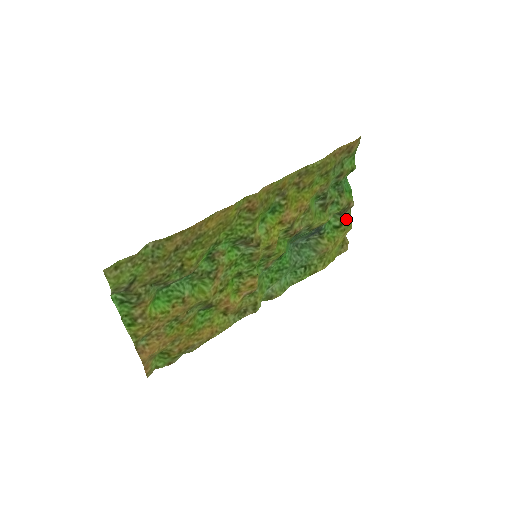
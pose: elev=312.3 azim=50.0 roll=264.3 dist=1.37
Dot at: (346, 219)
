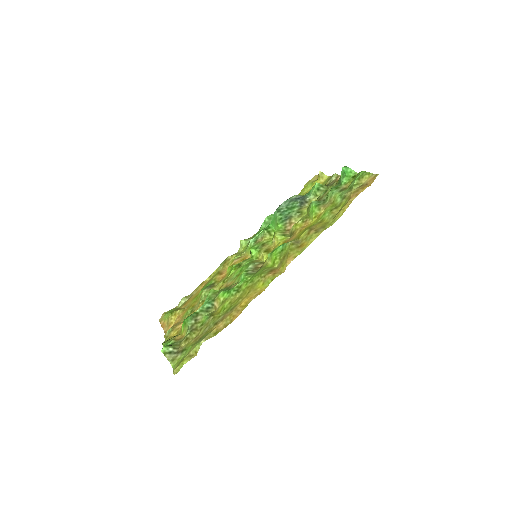
Dot at: (328, 180)
